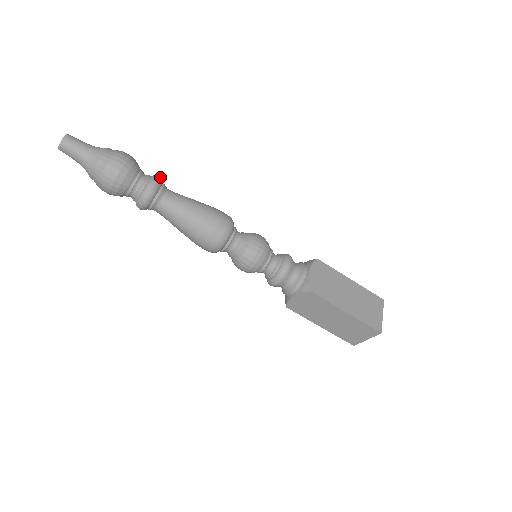
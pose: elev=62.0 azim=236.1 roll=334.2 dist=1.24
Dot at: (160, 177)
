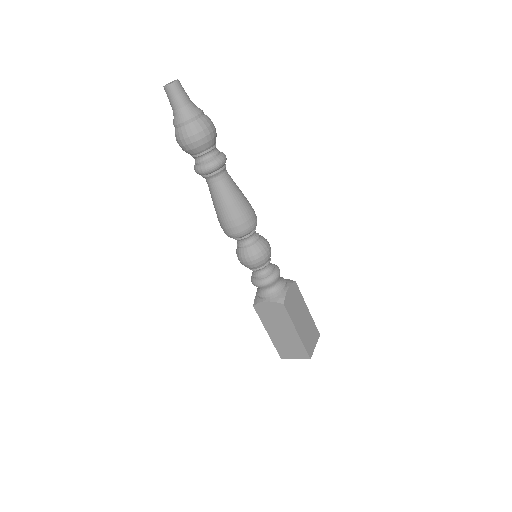
Dot at: occluded
